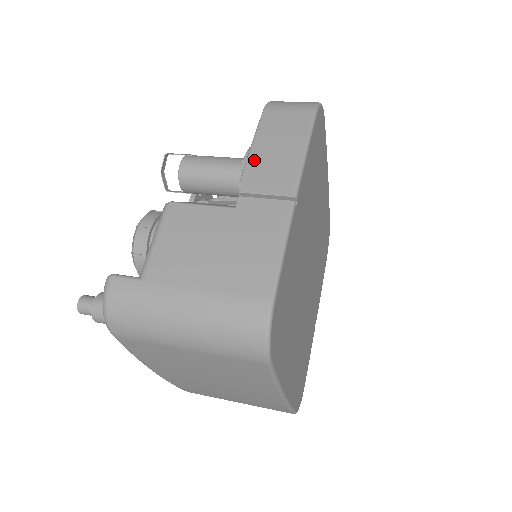
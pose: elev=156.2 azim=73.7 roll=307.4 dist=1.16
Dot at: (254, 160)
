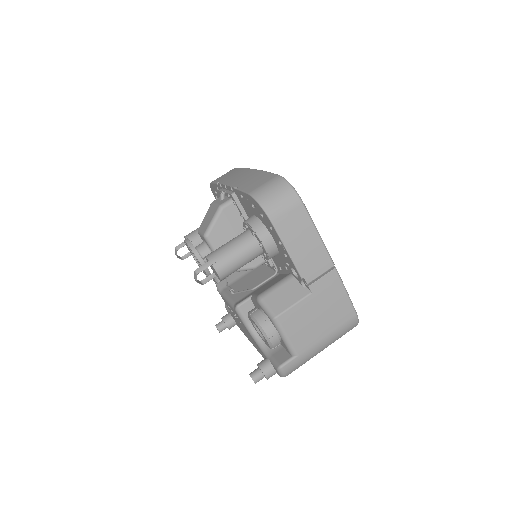
Dot at: (299, 261)
